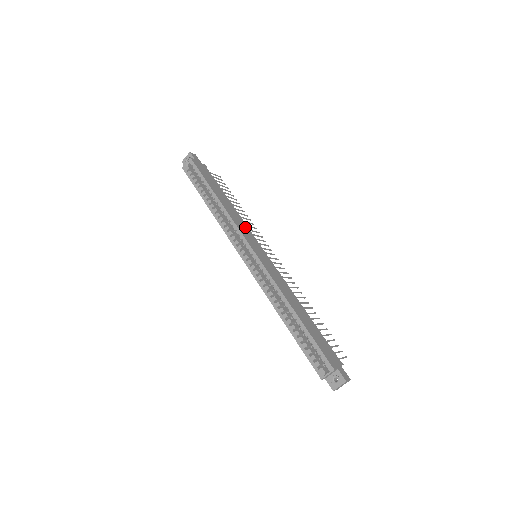
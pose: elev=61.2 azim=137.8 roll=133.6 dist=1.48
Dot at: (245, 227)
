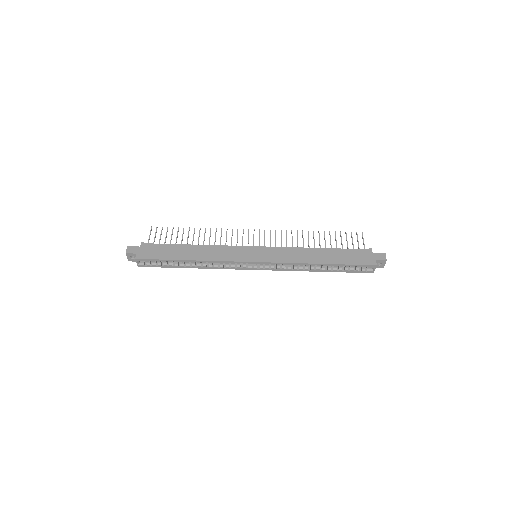
Dot at: (226, 250)
